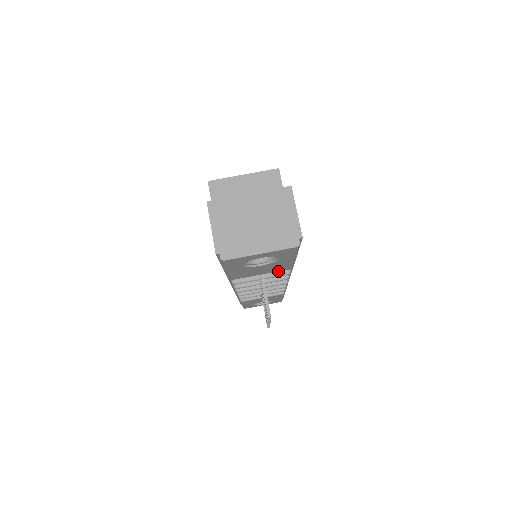
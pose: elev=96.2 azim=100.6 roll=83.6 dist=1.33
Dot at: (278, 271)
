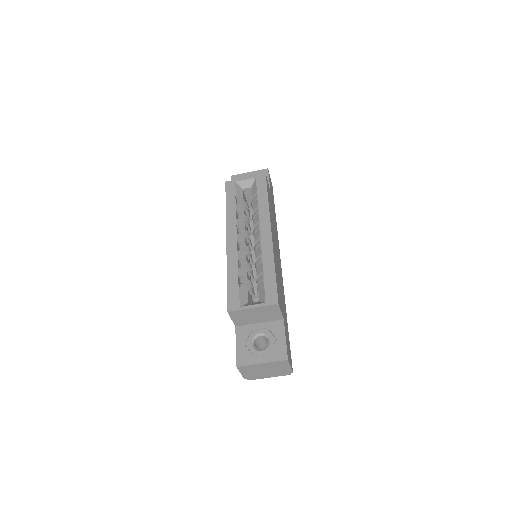
Dot at: occluded
